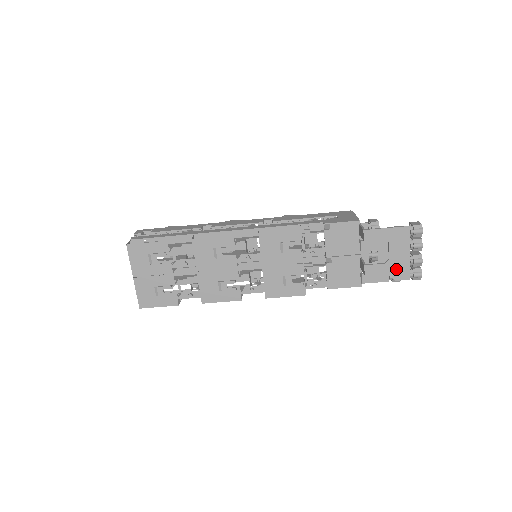
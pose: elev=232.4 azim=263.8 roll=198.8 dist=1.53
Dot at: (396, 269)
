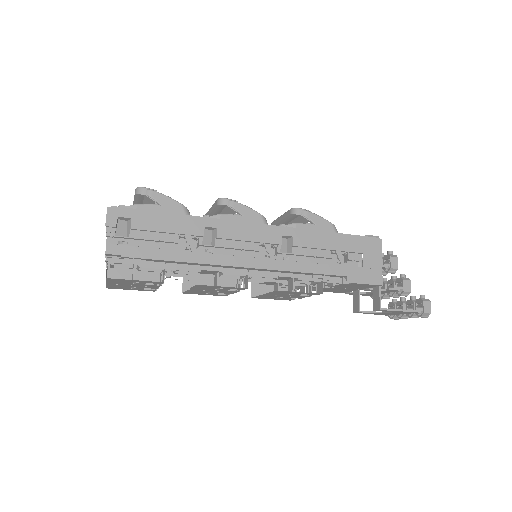
Dot at: (382, 314)
